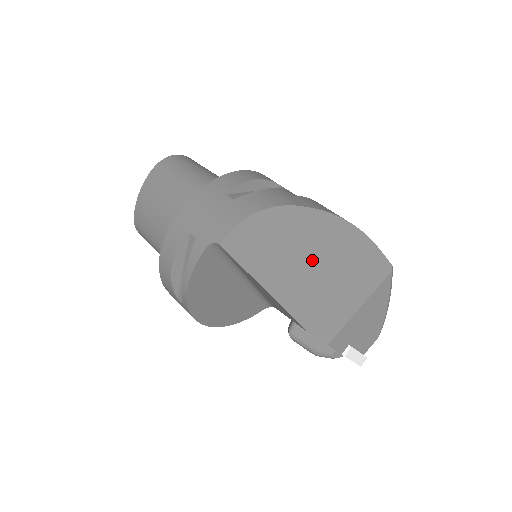
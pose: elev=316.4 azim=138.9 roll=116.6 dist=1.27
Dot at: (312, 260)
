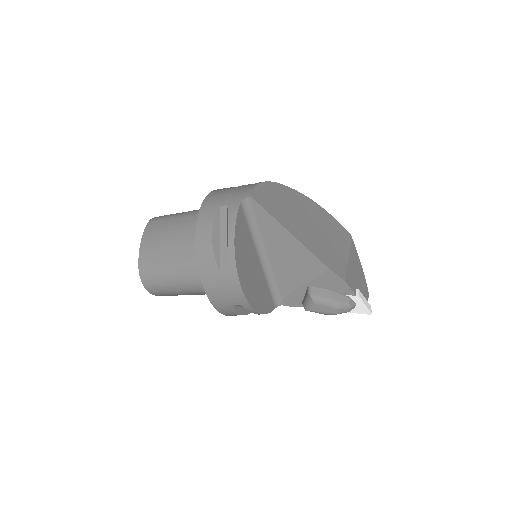
Dot at: (306, 219)
